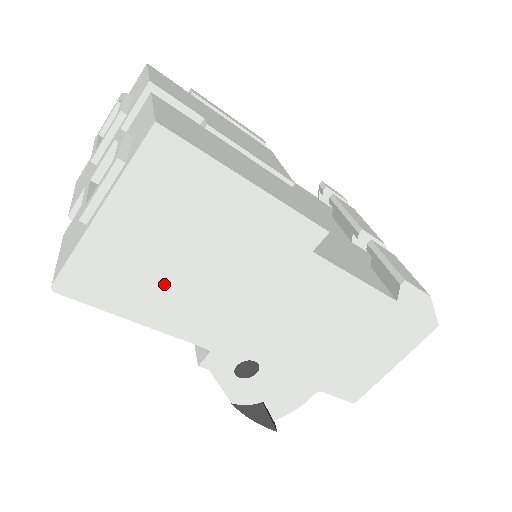
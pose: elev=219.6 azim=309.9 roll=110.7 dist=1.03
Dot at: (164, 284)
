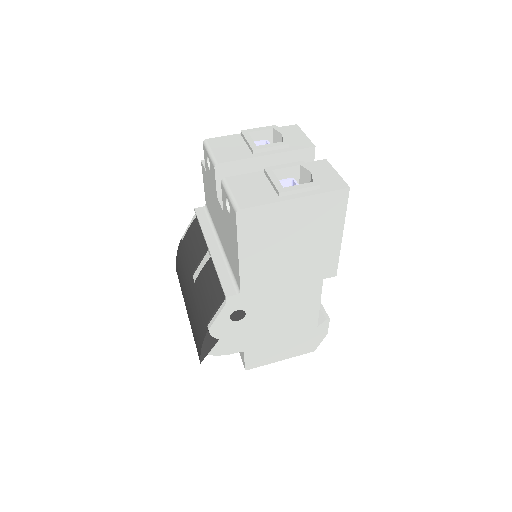
Dot at: (270, 247)
